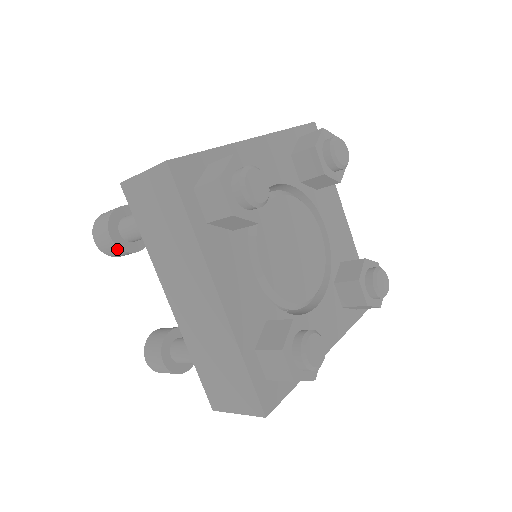
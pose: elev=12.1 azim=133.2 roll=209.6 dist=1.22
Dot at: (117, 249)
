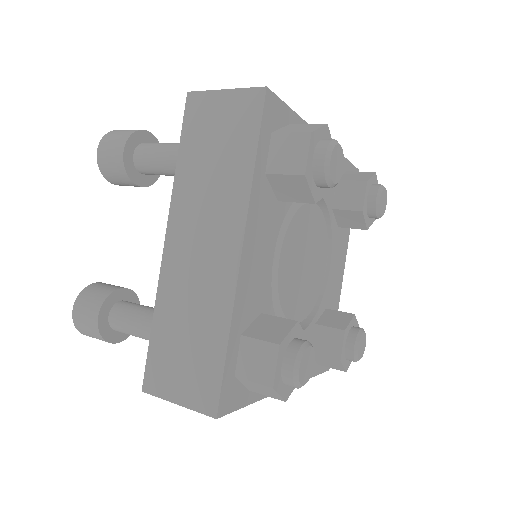
Dot at: (121, 169)
